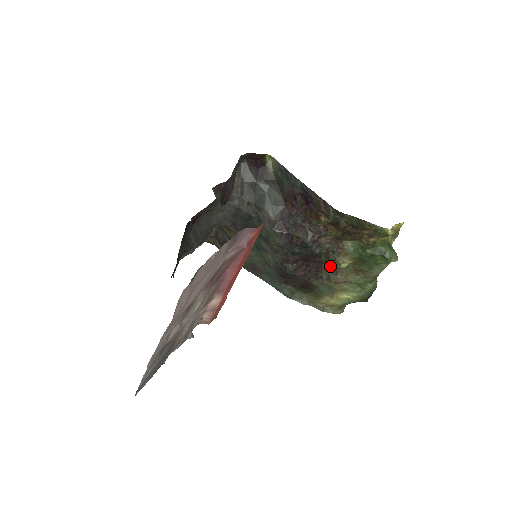
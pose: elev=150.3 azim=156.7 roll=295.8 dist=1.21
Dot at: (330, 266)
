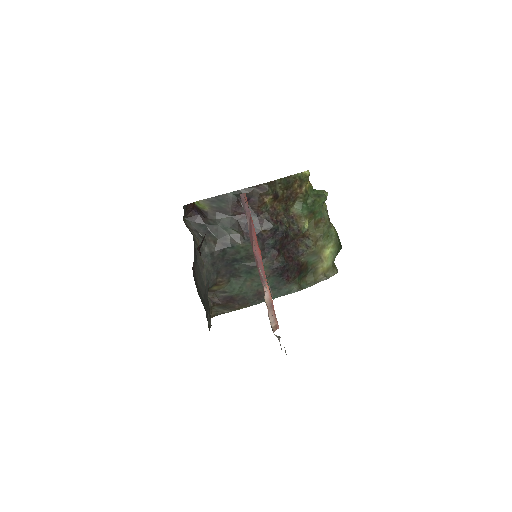
Dot at: (300, 236)
